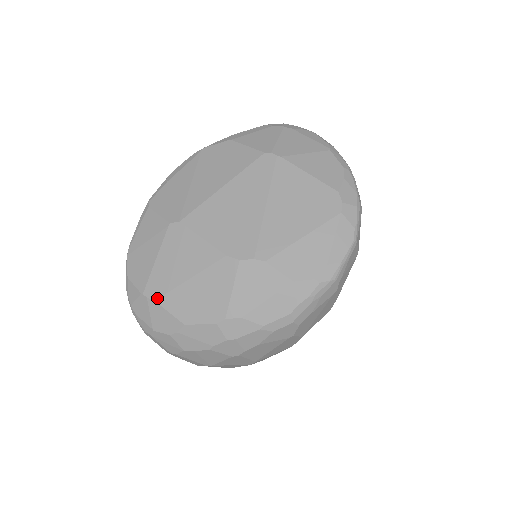
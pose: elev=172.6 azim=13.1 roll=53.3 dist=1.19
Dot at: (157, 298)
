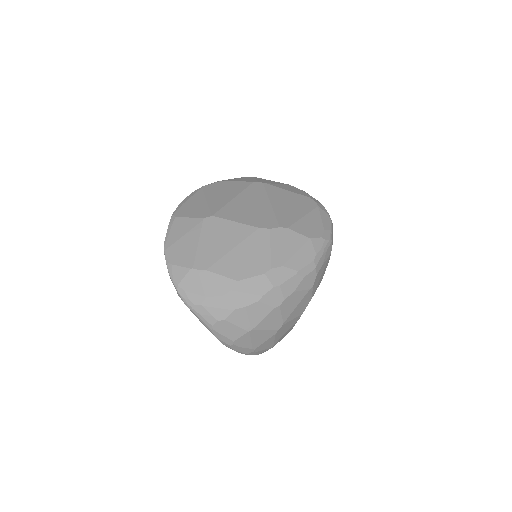
Dot at: (208, 267)
